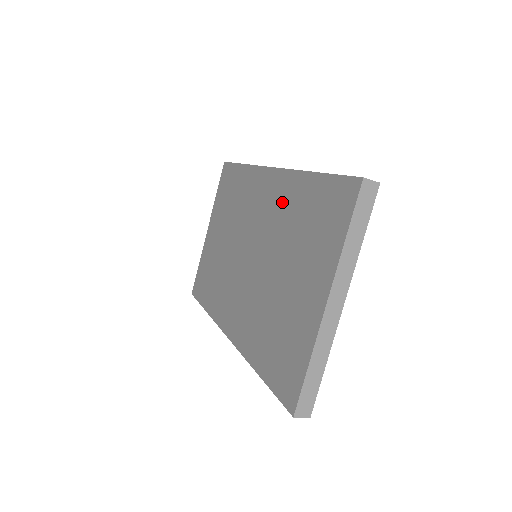
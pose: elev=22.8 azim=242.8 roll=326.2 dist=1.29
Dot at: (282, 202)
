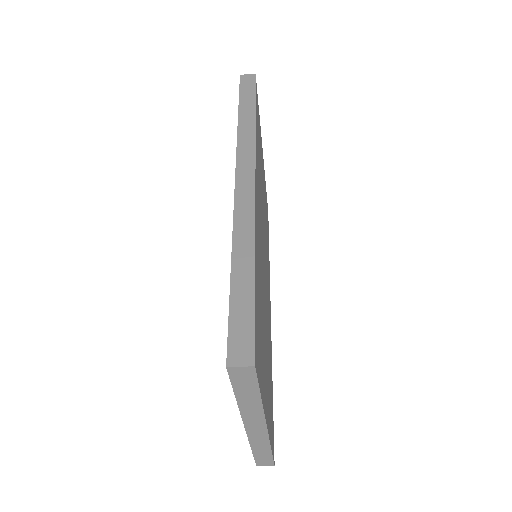
Dot at: occluded
